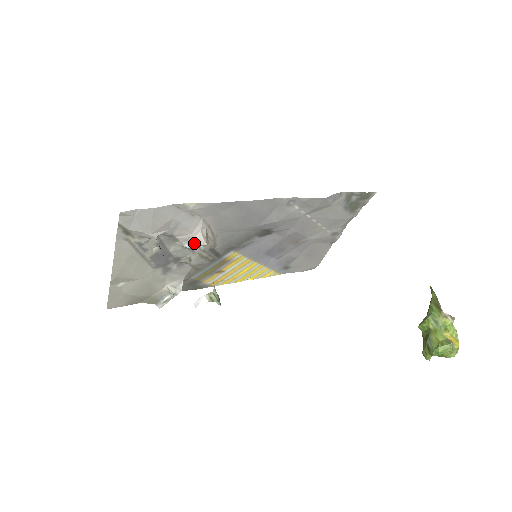
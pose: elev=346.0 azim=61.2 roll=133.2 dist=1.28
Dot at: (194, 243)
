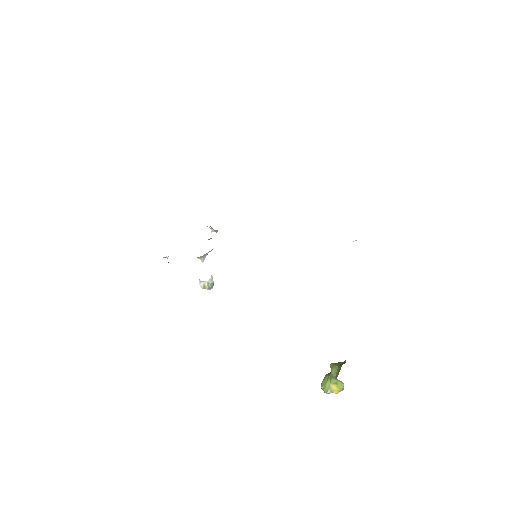
Dot at: occluded
